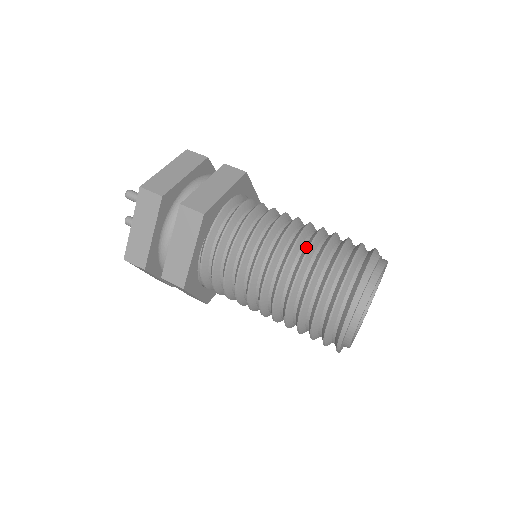
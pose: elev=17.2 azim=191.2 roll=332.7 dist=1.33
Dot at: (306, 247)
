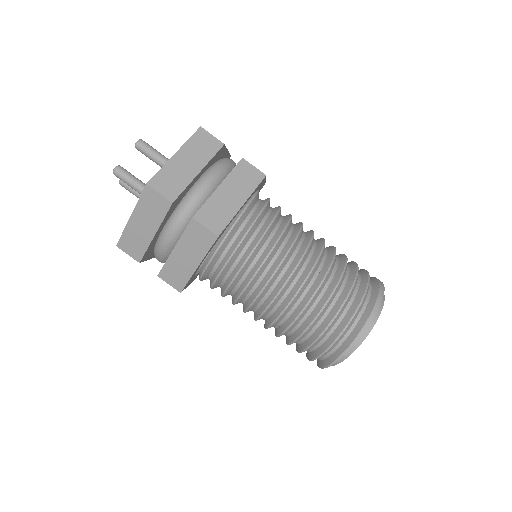
Dot at: (331, 248)
